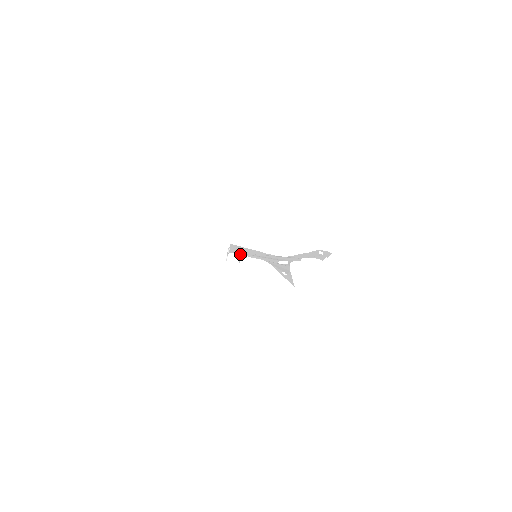
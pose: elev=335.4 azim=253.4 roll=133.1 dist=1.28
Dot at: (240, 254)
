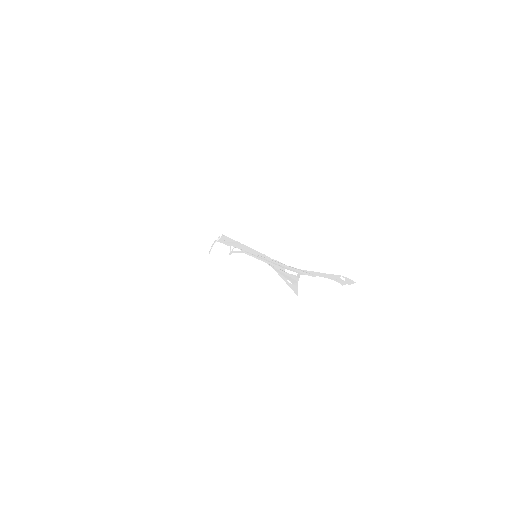
Dot at: occluded
